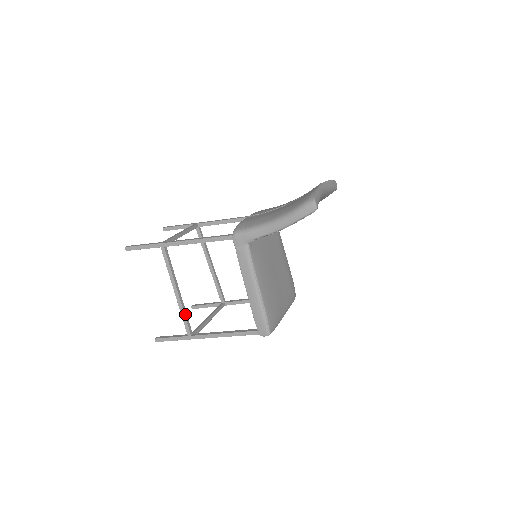
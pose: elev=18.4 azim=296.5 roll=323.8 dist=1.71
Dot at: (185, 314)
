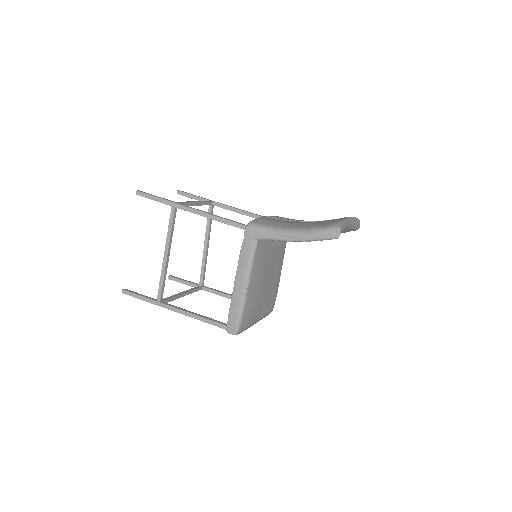
Dot at: (164, 279)
